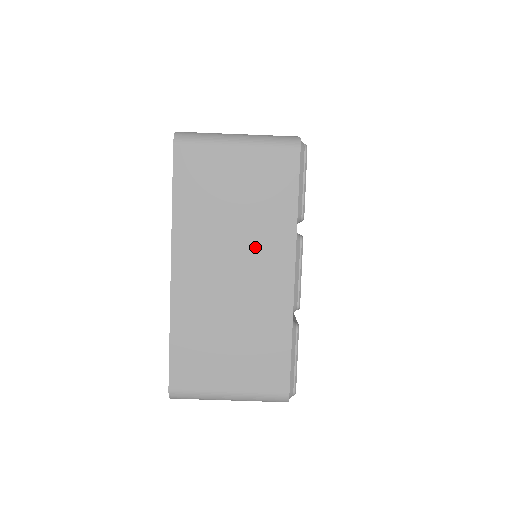
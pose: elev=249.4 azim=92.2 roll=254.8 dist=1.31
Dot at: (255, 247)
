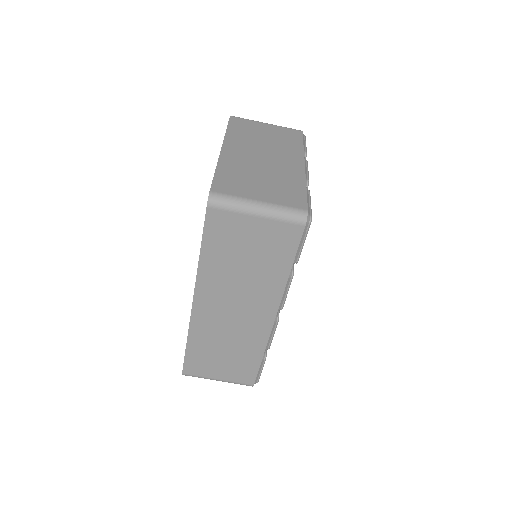
Dot at: (278, 151)
